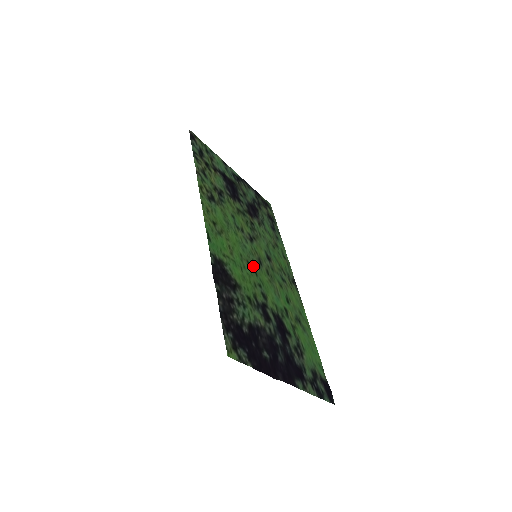
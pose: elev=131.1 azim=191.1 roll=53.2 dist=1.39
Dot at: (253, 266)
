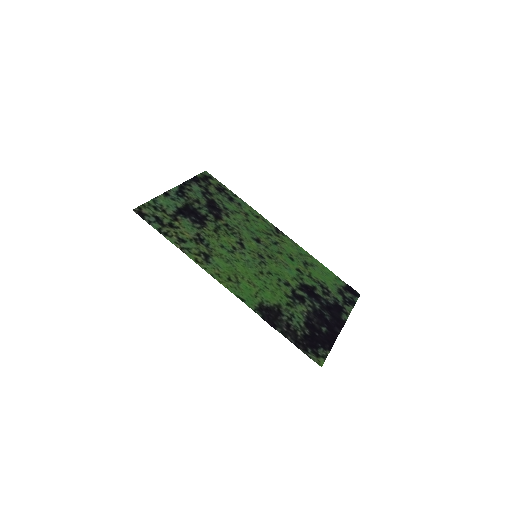
Dot at: (264, 270)
